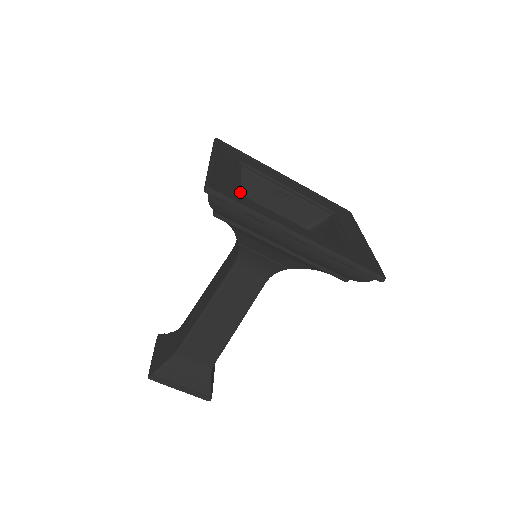
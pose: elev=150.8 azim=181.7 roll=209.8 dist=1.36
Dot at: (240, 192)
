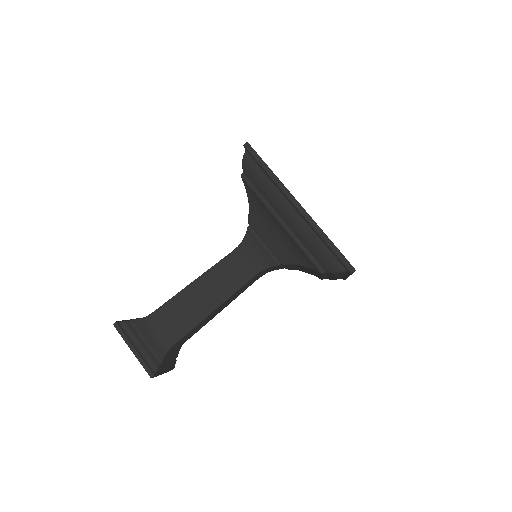
Dot at: occluded
